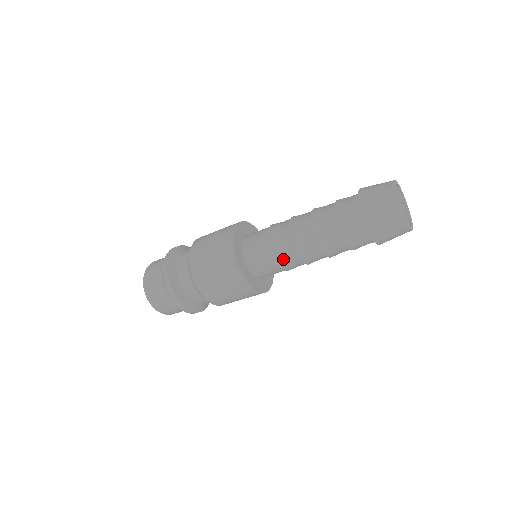
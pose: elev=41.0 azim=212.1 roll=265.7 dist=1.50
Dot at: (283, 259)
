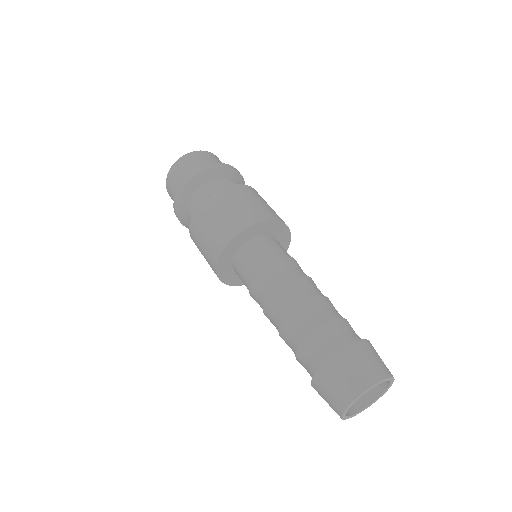
Dot at: occluded
